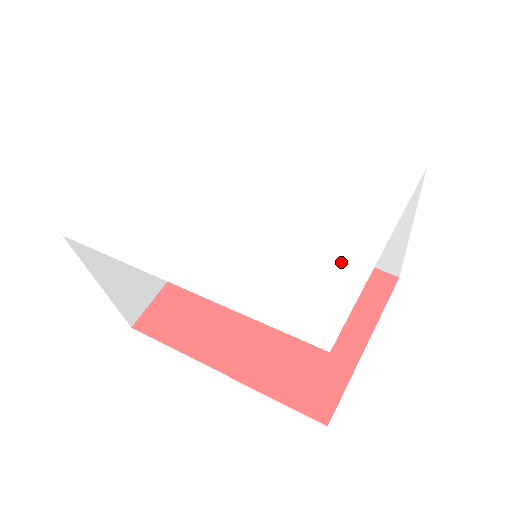
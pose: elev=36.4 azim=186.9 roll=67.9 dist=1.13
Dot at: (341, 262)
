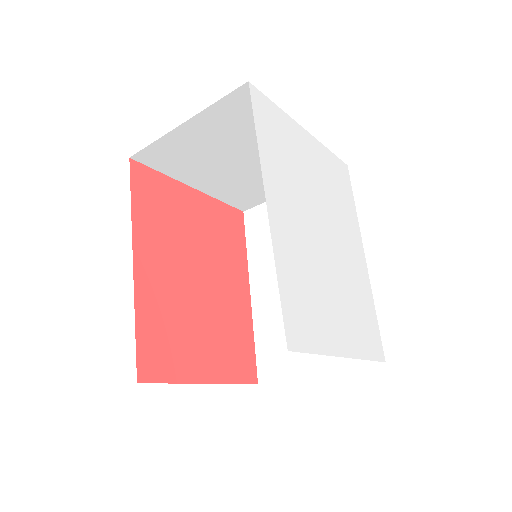
Dot at: (328, 329)
